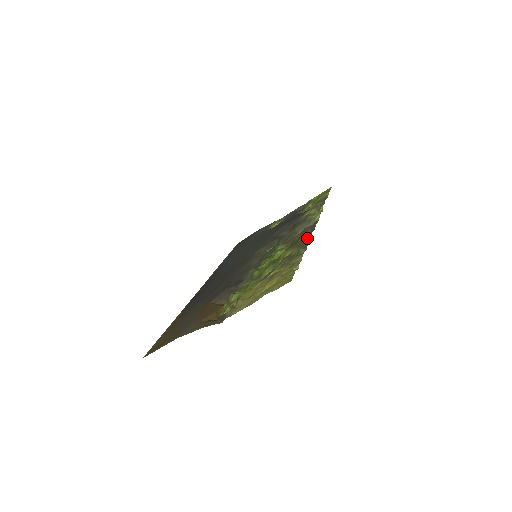
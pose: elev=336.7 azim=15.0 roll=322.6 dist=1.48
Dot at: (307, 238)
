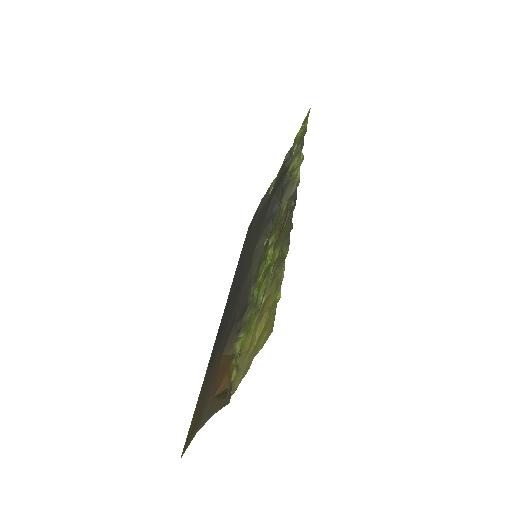
Dot at: (288, 223)
